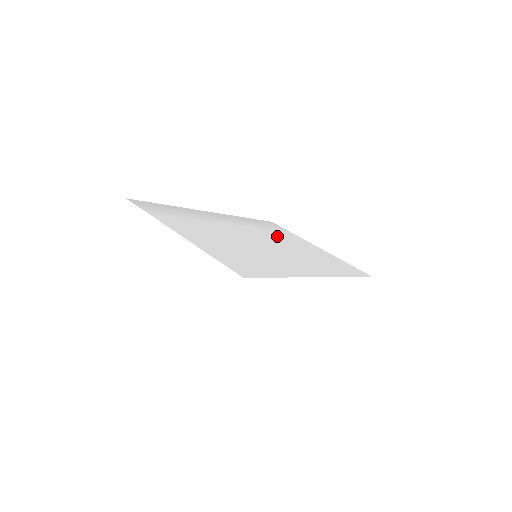
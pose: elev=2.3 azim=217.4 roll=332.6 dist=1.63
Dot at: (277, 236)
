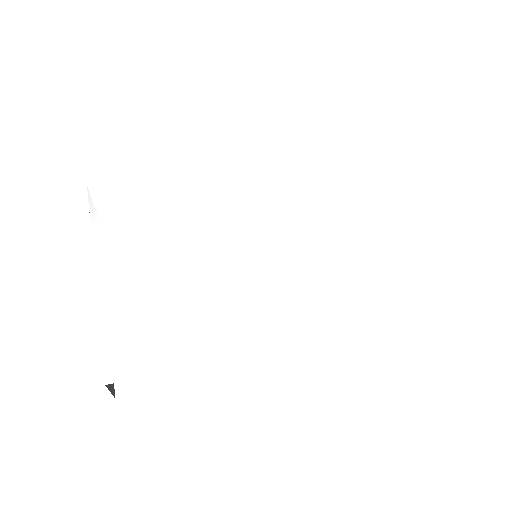
Dot at: (319, 209)
